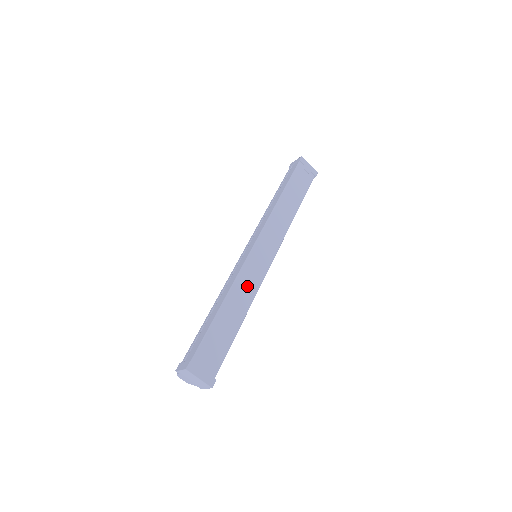
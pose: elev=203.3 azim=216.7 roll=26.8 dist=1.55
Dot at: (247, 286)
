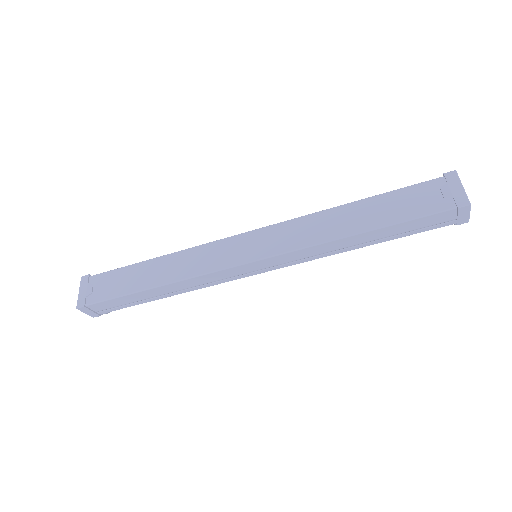
Dot at: (193, 262)
